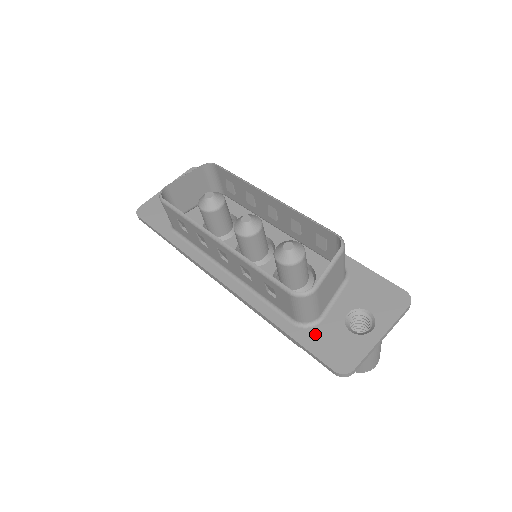
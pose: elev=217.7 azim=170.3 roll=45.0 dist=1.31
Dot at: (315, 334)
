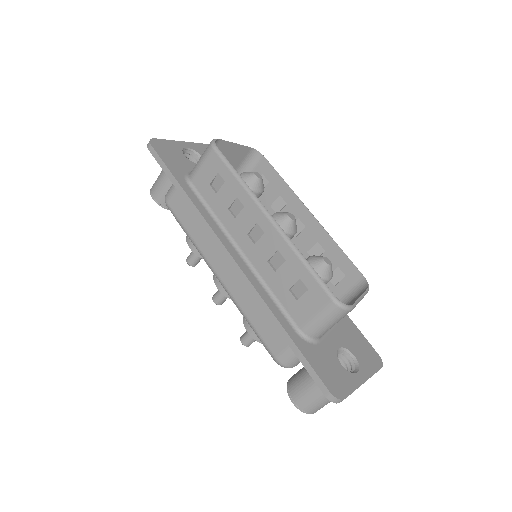
Dot at: (314, 351)
